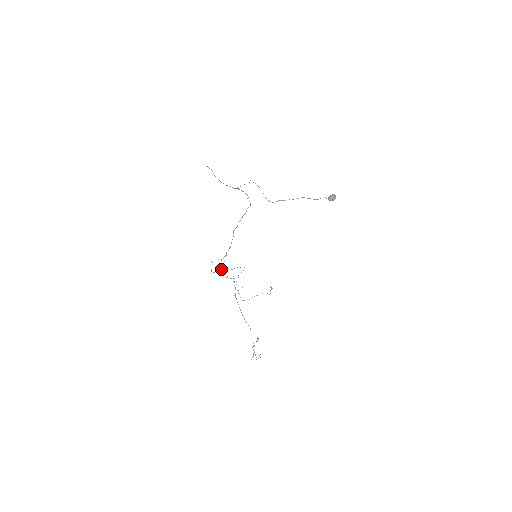
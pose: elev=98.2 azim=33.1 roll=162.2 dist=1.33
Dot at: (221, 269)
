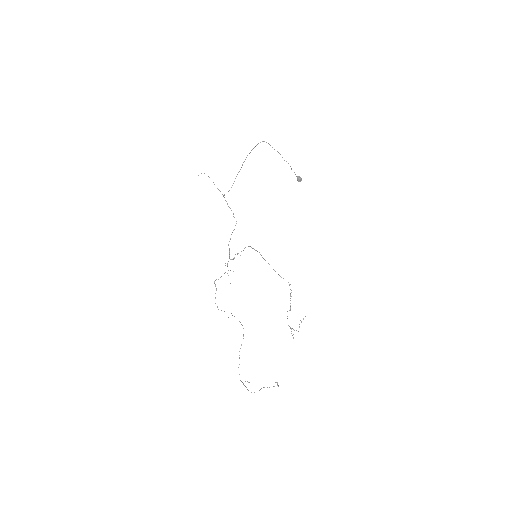
Dot at: occluded
